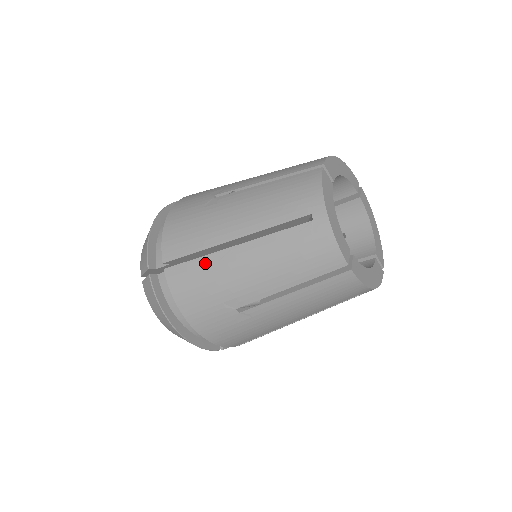
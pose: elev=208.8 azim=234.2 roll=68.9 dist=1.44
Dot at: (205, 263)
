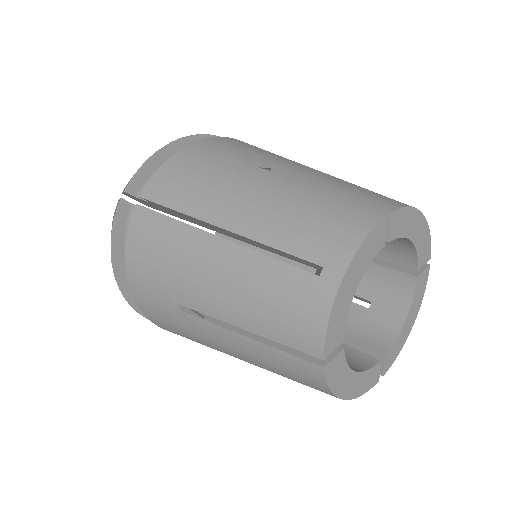
Dot at: occluded
